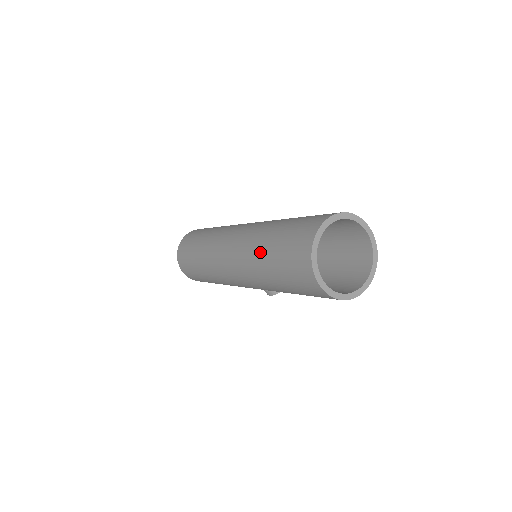
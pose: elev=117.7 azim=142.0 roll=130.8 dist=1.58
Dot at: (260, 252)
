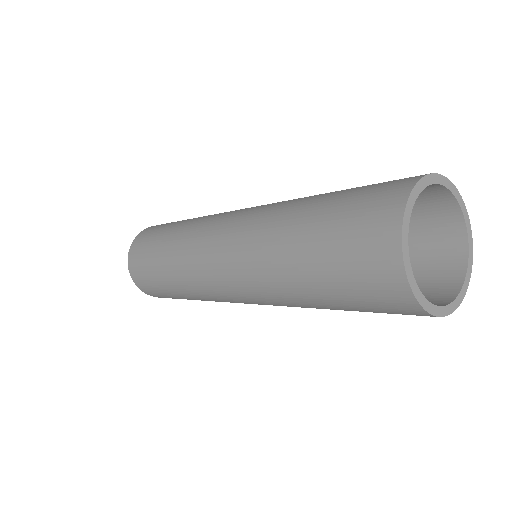
Dot at: (289, 279)
